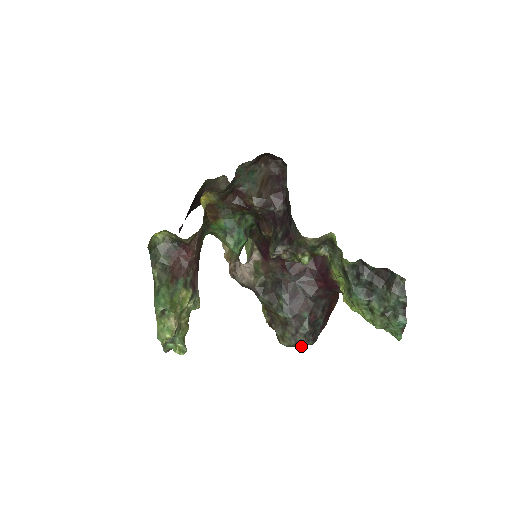
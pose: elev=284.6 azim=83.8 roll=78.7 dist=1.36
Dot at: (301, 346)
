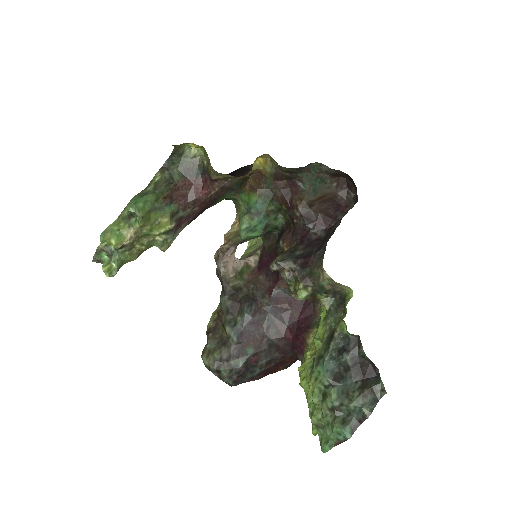
Dot at: (218, 377)
